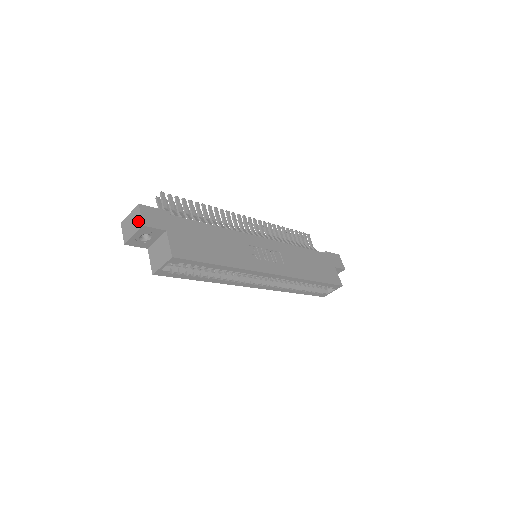
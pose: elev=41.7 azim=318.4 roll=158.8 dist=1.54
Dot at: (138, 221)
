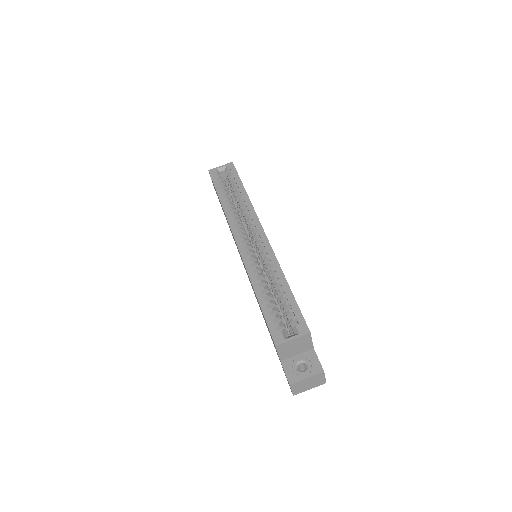
Dot at: occluded
